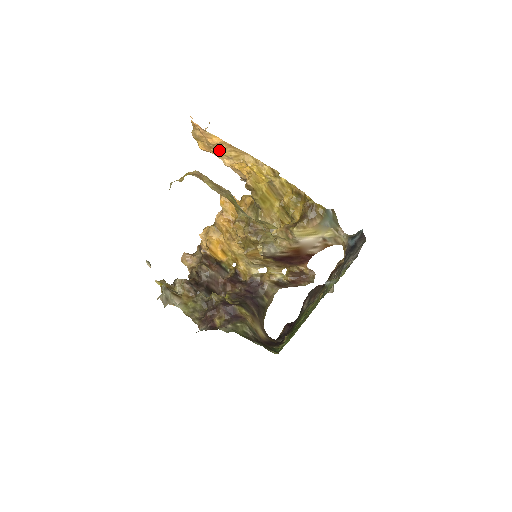
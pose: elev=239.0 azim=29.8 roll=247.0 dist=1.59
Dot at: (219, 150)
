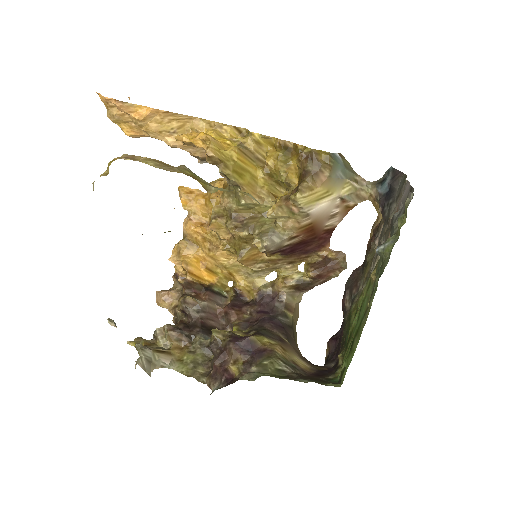
Dot at: (153, 126)
